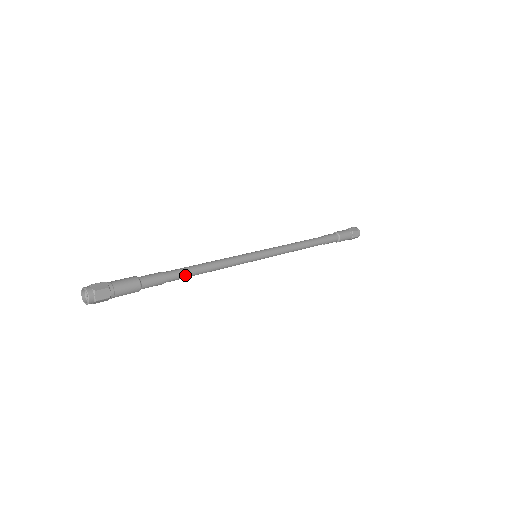
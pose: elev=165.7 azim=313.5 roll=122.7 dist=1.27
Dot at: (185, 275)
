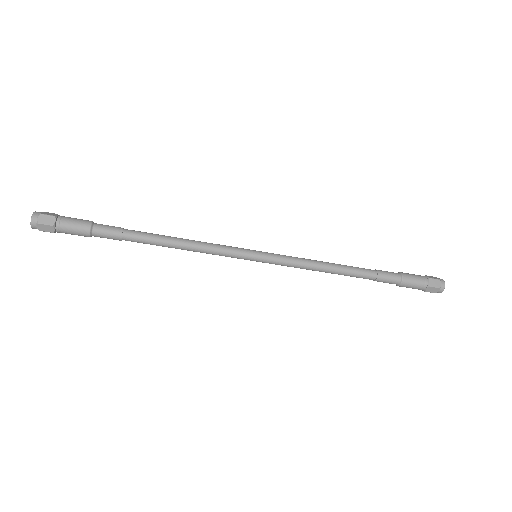
Dot at: (149, 238)
